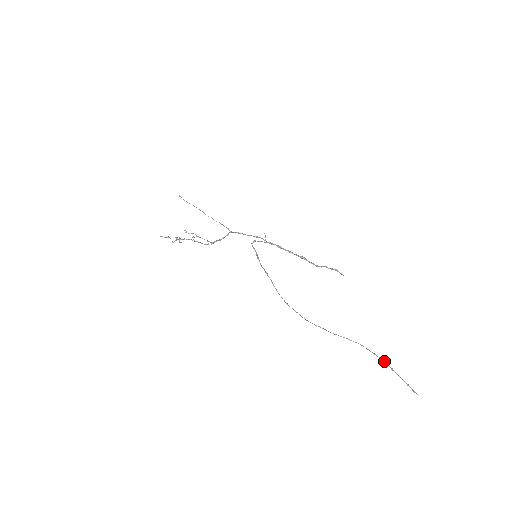
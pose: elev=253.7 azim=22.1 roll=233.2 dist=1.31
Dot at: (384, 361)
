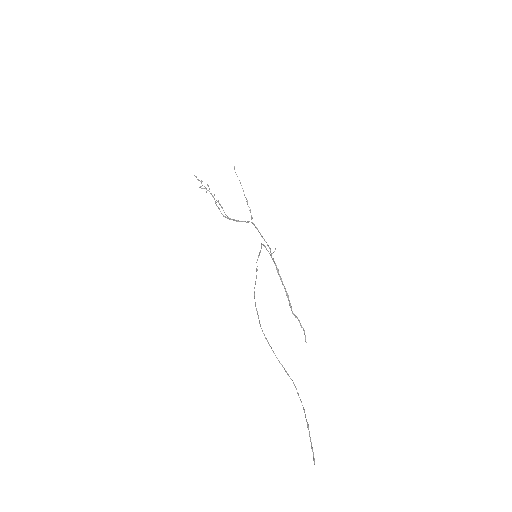
Dot at: occluded
